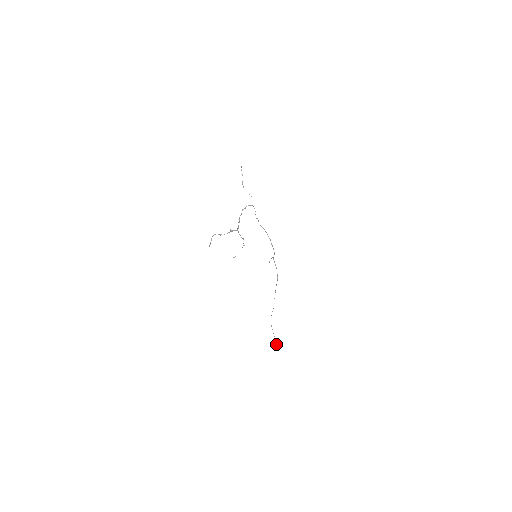
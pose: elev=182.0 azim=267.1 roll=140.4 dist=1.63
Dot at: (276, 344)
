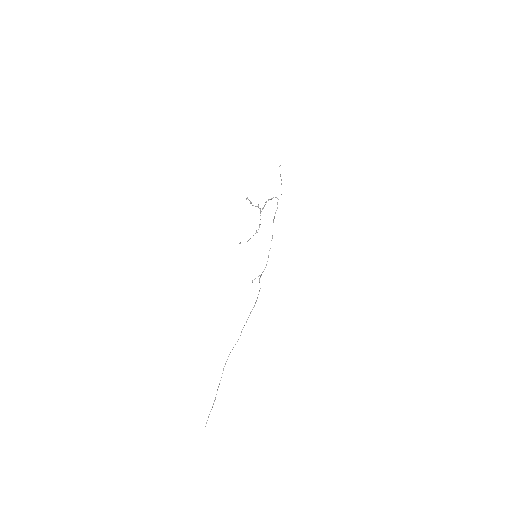
Dot at: occluded
